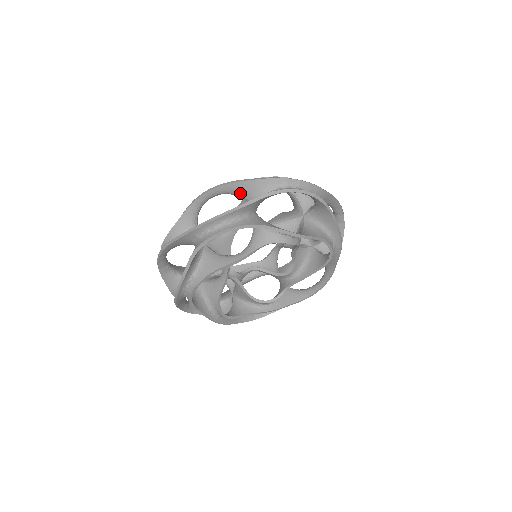
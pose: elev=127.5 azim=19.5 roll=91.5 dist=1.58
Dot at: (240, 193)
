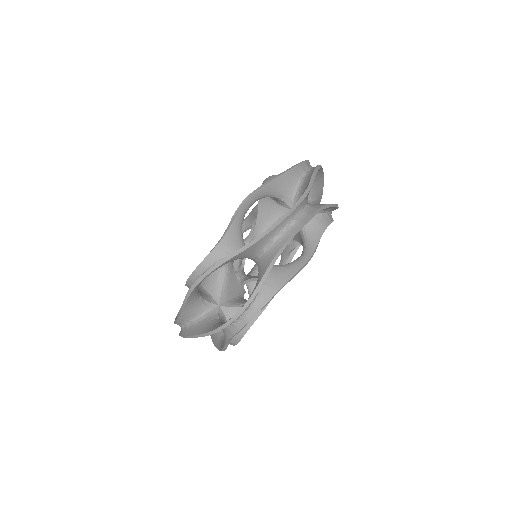
Dot at: occluded
